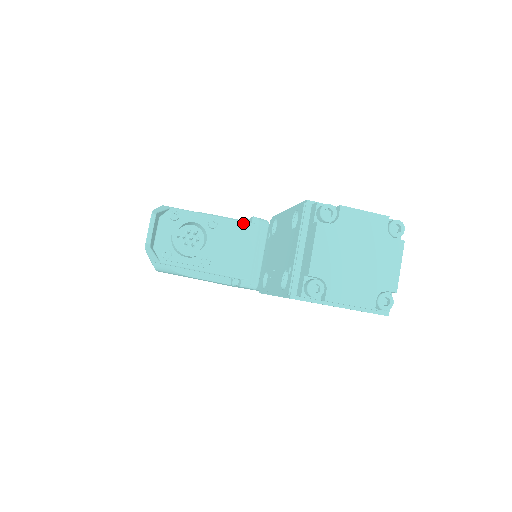
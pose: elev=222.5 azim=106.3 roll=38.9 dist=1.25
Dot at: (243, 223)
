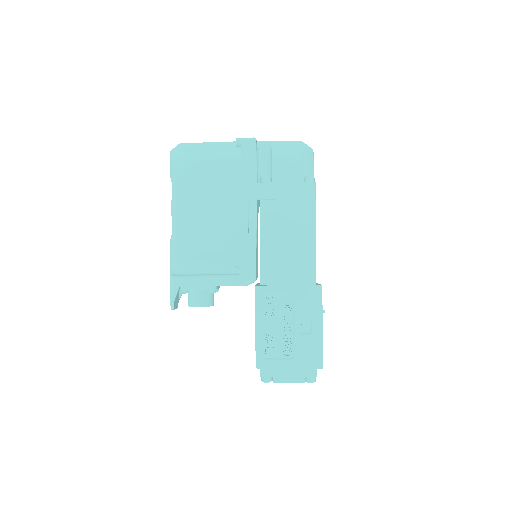
Dot at: occluded
